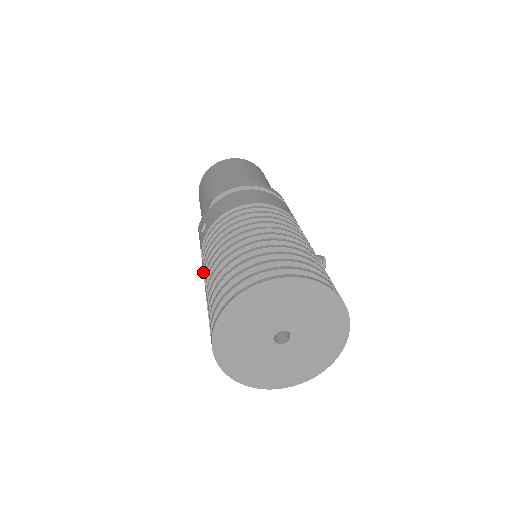
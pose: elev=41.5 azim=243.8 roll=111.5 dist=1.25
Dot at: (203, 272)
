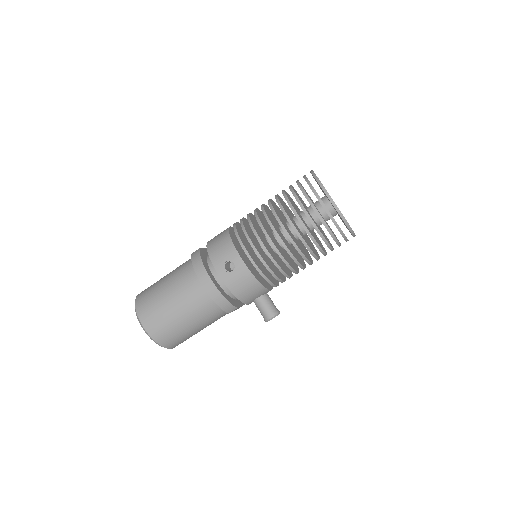
Dot at: (249, 214)
